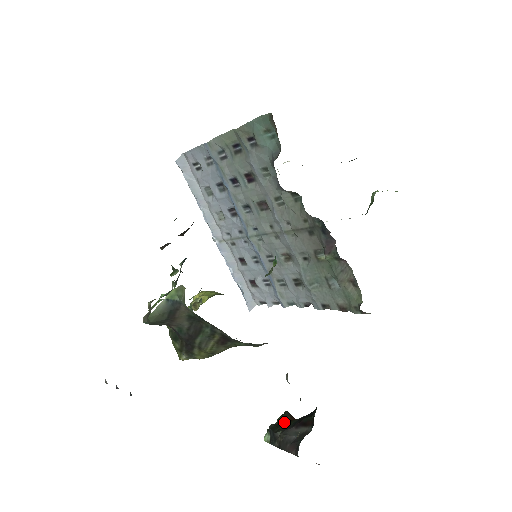
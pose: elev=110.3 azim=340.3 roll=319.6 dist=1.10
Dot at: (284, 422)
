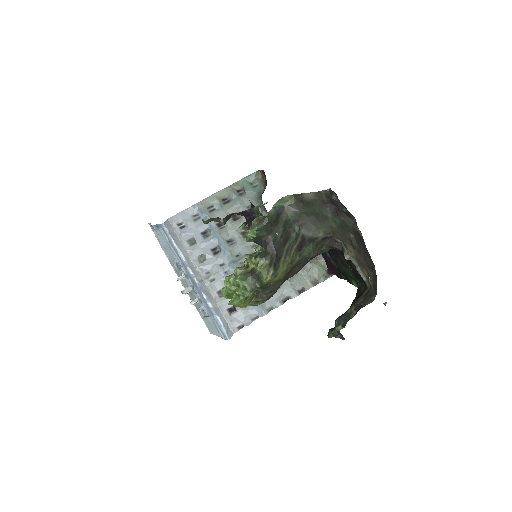
Dot at: occluded
